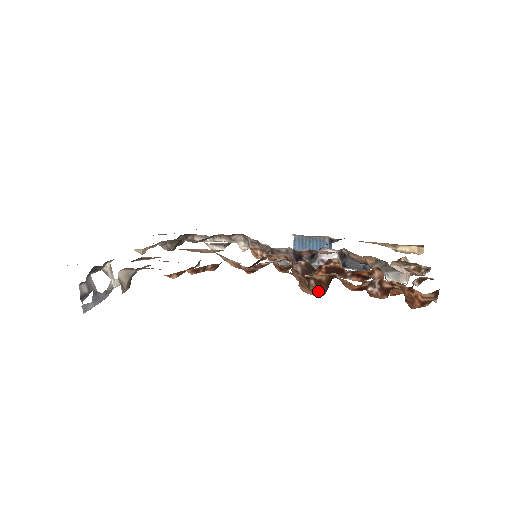
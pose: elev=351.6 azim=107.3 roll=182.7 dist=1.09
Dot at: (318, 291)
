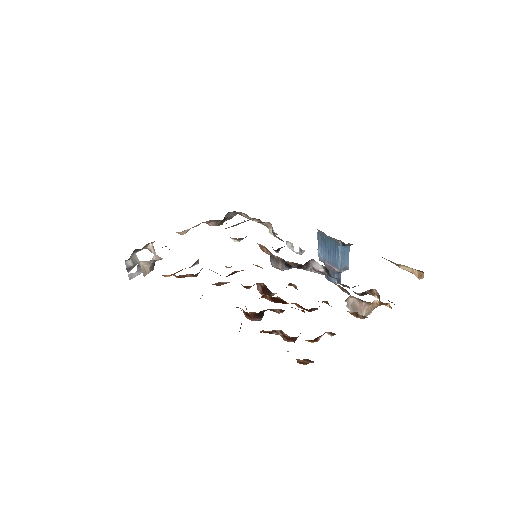
Dot at: (249, 319)
